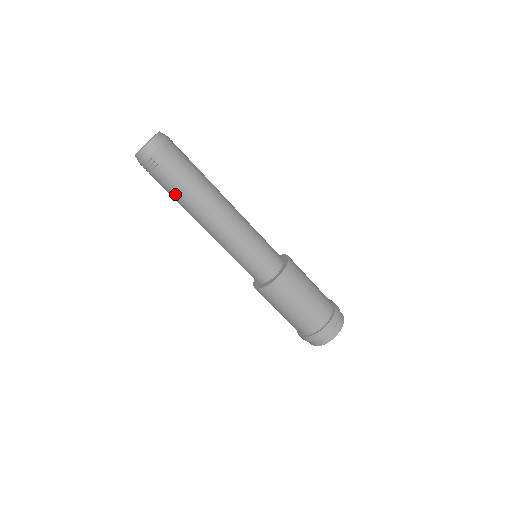
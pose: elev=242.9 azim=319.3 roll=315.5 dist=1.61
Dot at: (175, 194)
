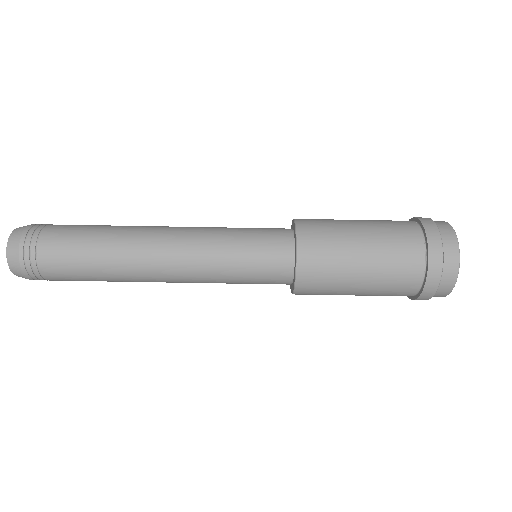
Dot at: (86, 268)
